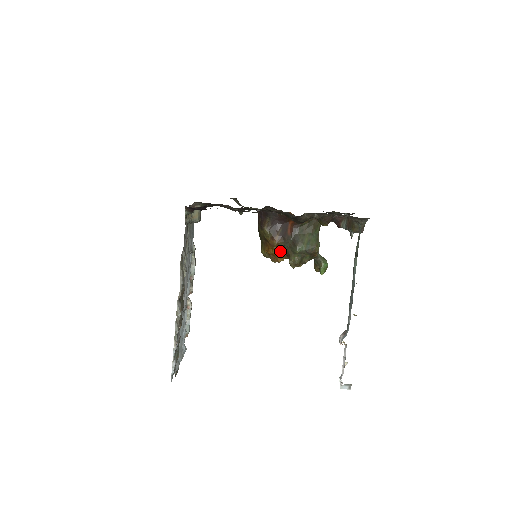
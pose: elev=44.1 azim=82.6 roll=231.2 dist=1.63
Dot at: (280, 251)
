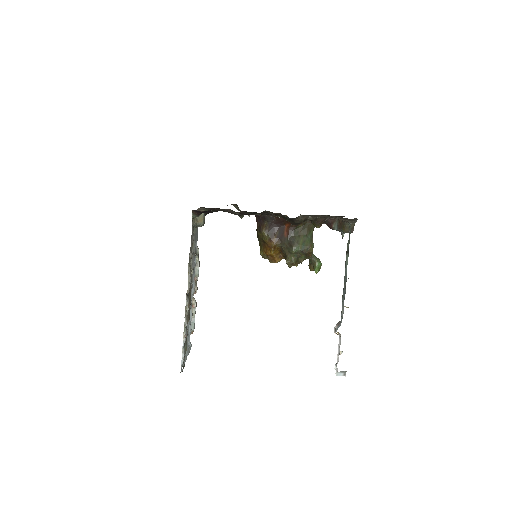
Dot at: (277, 252)
